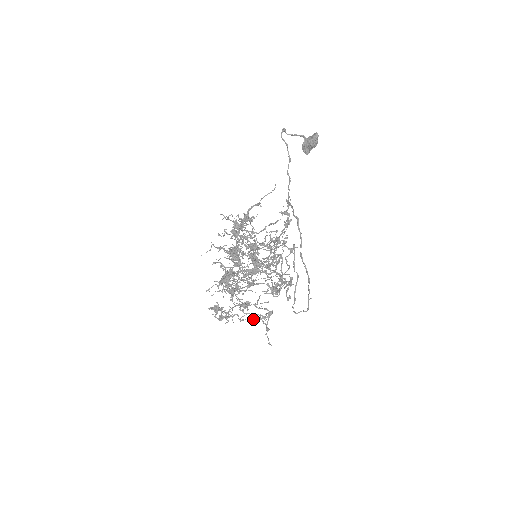
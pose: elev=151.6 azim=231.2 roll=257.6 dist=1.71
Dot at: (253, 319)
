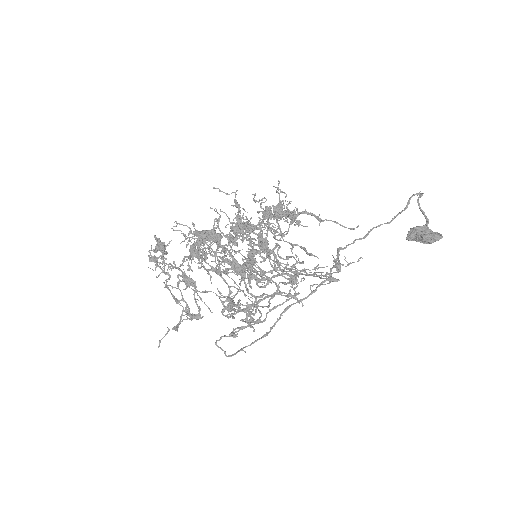
Dot at: (177, 301)
